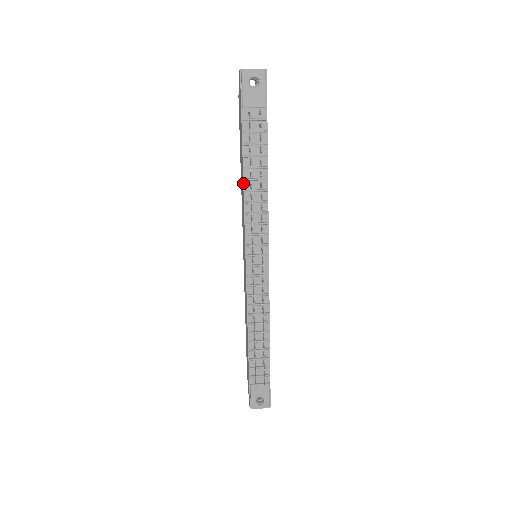
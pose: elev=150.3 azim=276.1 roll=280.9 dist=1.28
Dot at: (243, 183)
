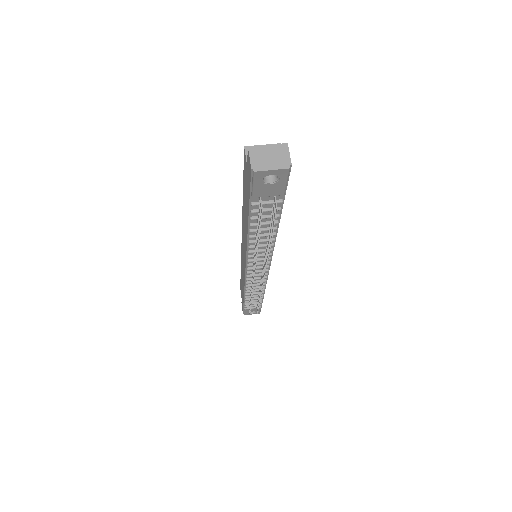
Dot at: (247, 237)
